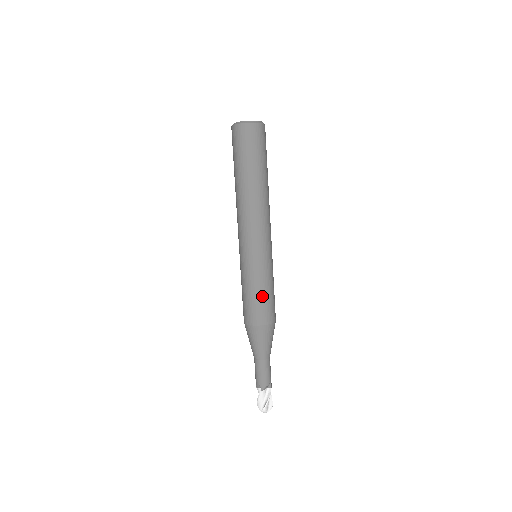
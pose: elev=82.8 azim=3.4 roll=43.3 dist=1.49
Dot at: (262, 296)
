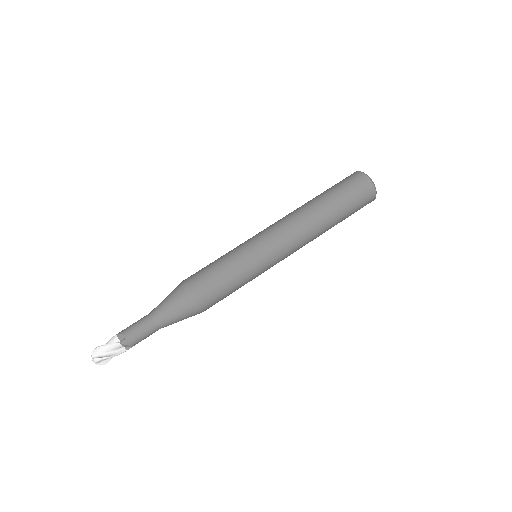
Dot at: (228, 286)
